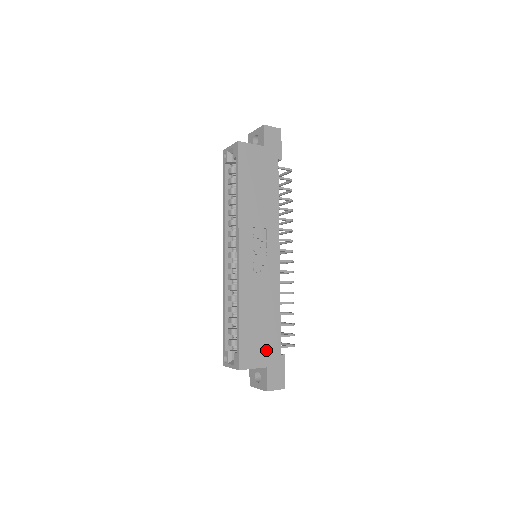
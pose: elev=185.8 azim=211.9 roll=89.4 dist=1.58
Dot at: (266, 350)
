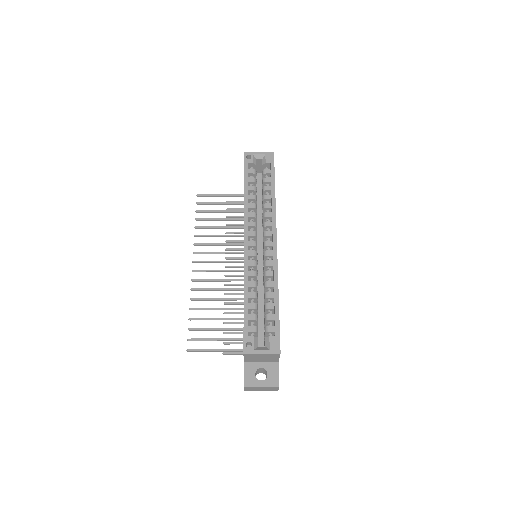
Dot at: occluded
